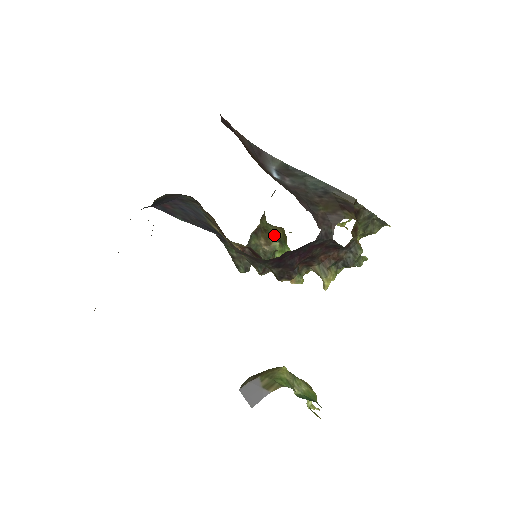
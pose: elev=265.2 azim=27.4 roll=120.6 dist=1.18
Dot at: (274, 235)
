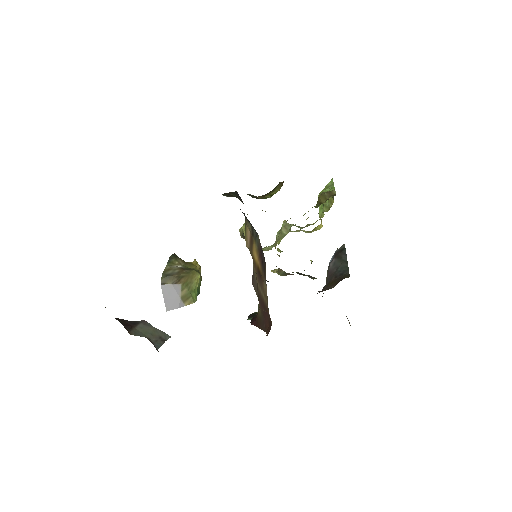
Dot at: (274, 191)
